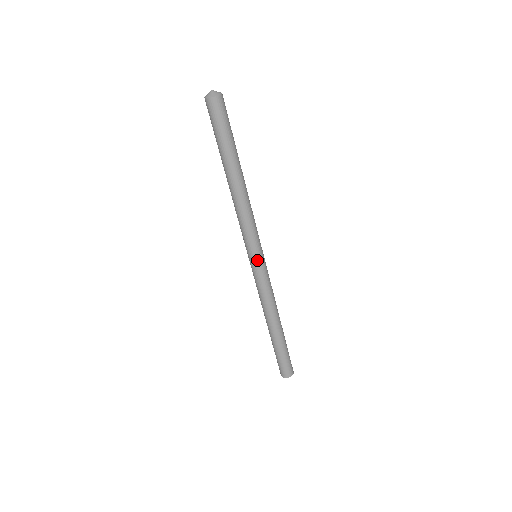
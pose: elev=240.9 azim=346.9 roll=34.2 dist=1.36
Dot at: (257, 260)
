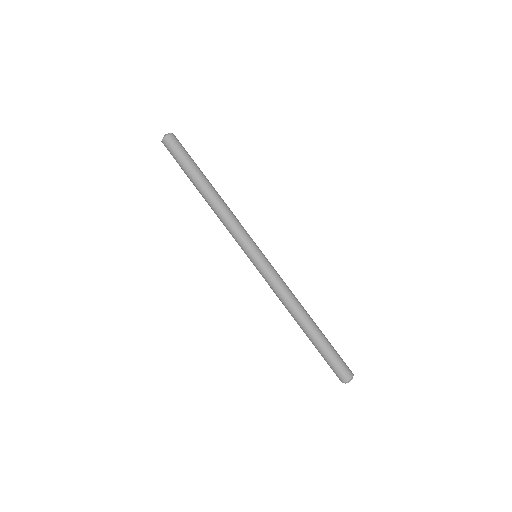
Dot at: (261, 253)
